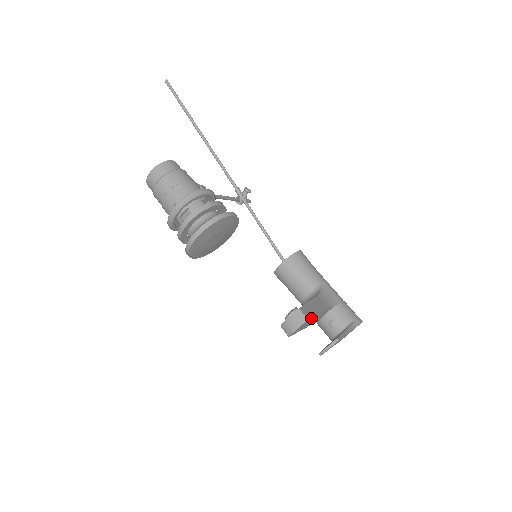
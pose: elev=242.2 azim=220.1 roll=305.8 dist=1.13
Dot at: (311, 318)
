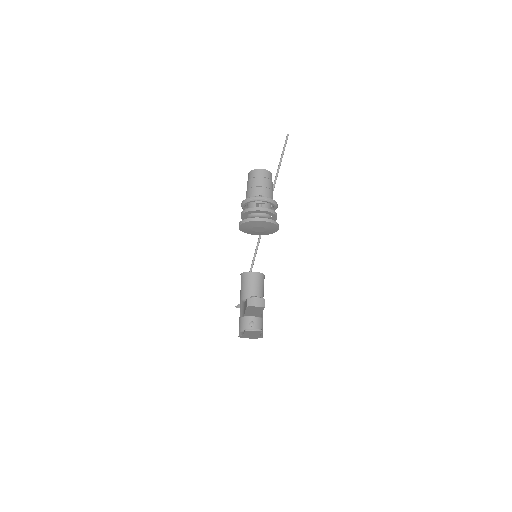
Dot at: (263, 309)
